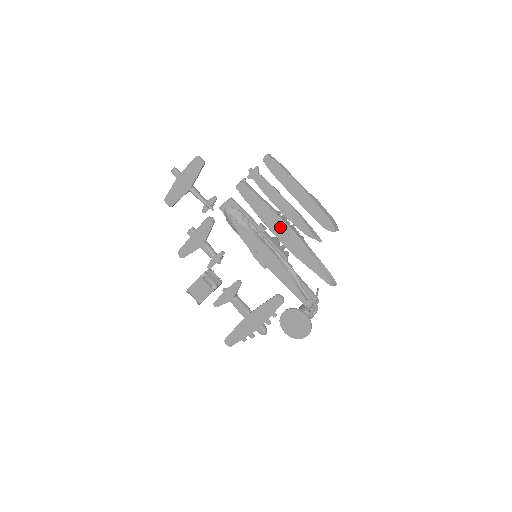
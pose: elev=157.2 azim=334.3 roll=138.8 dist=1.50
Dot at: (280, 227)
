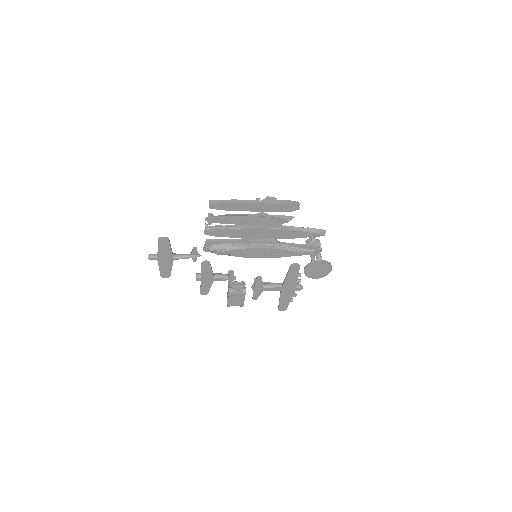
Dot at: (259, 233)
